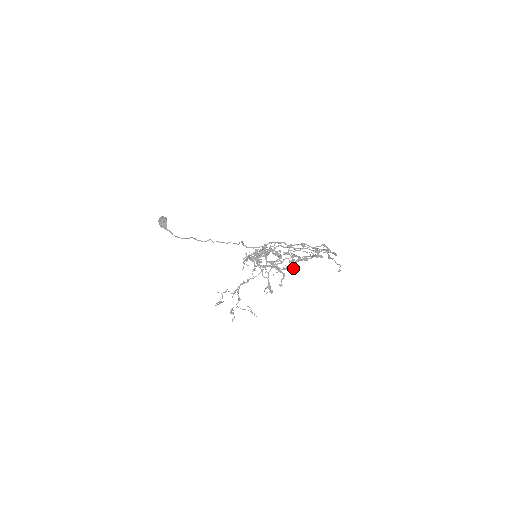
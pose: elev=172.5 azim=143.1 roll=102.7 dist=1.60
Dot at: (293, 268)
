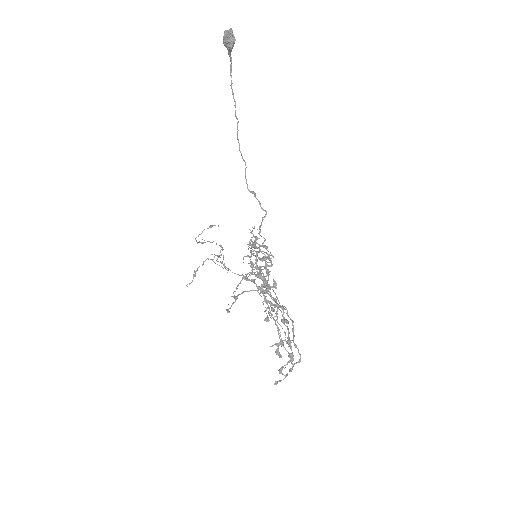
Dot at: (276, 302)
